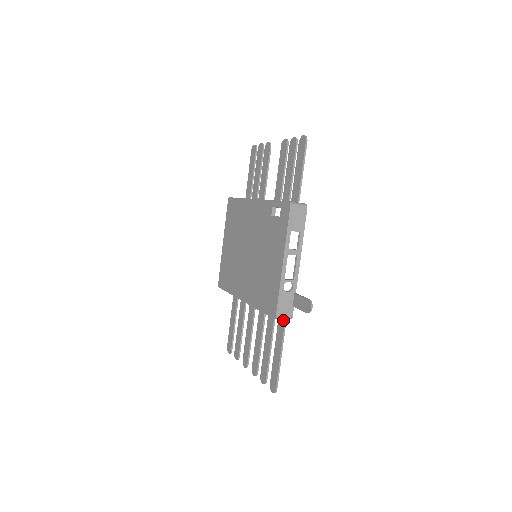
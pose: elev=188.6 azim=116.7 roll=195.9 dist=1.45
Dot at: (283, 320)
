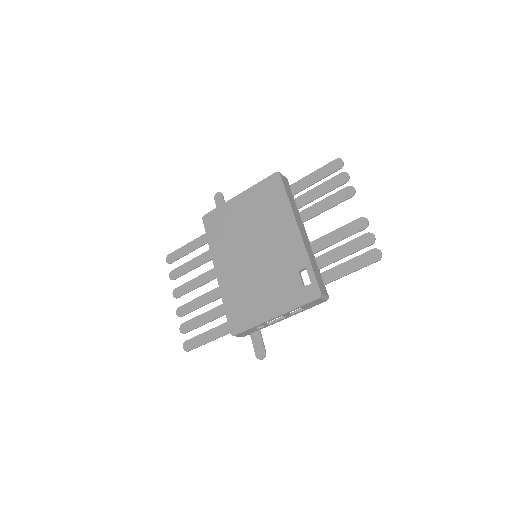
Dot at: occluded
